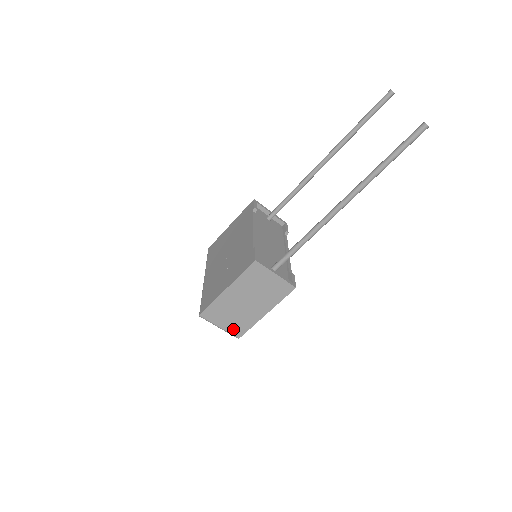
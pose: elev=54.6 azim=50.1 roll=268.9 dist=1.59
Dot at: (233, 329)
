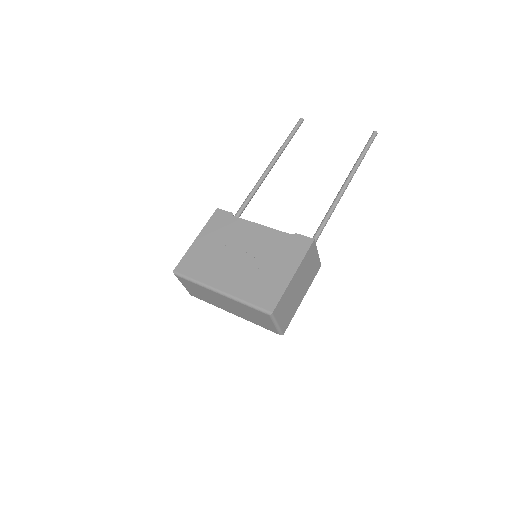
Dot at: (284, 324)
